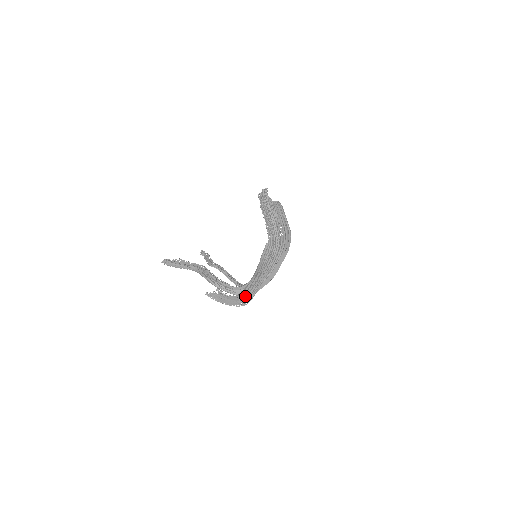
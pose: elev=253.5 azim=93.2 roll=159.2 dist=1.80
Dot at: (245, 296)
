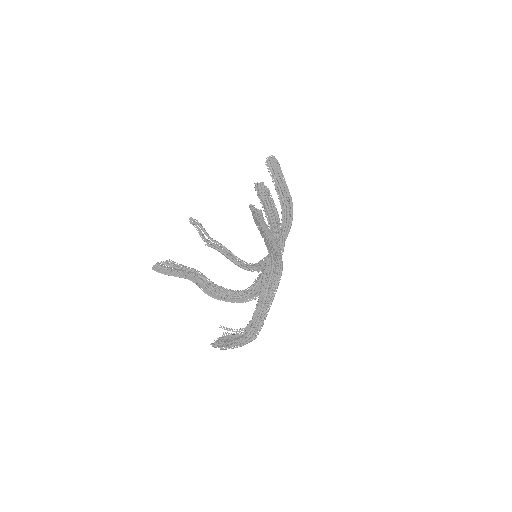
Dot at: (252, 334)
